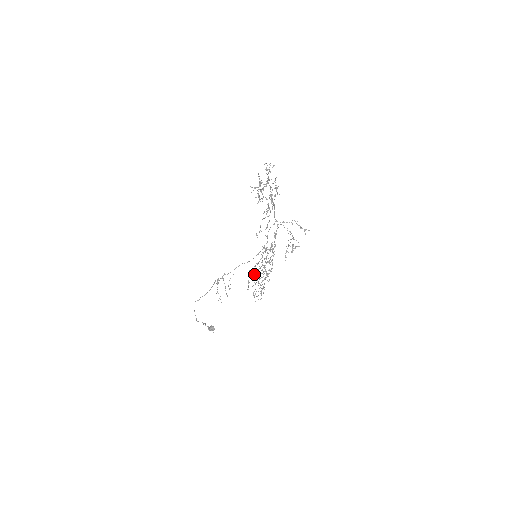
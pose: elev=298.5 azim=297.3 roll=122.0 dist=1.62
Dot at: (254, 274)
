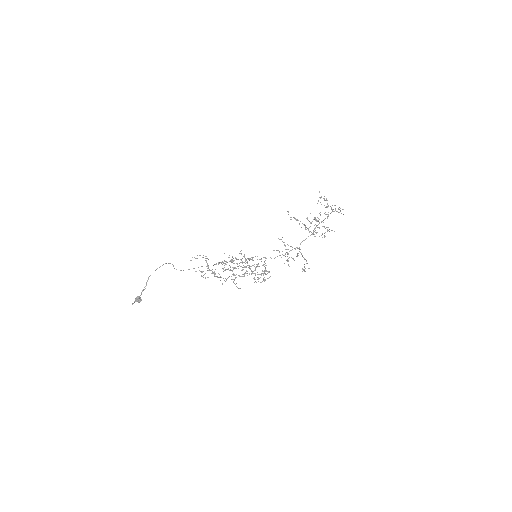
Dot at: (232, 274)
